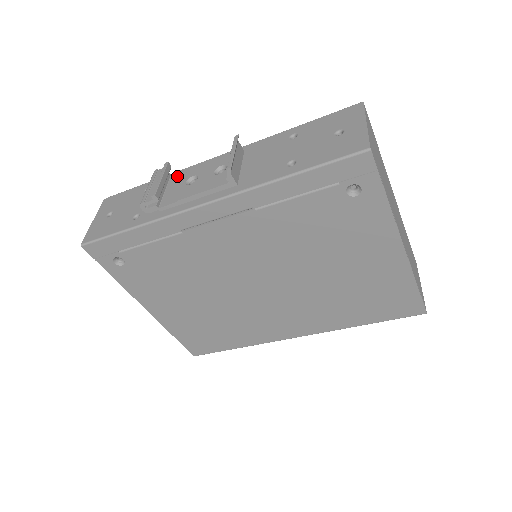
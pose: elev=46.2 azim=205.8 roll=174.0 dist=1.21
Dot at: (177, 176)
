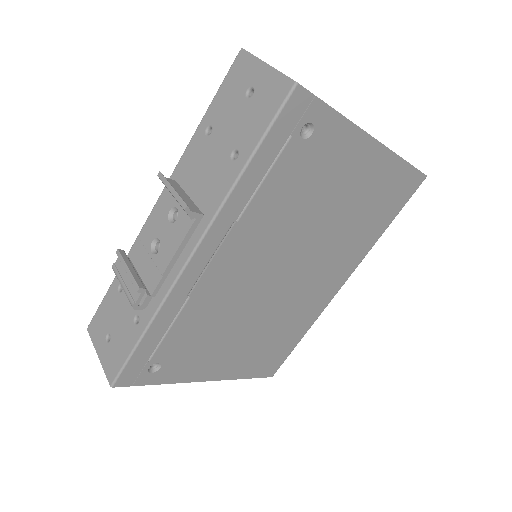
Dot at: (136, 254)
